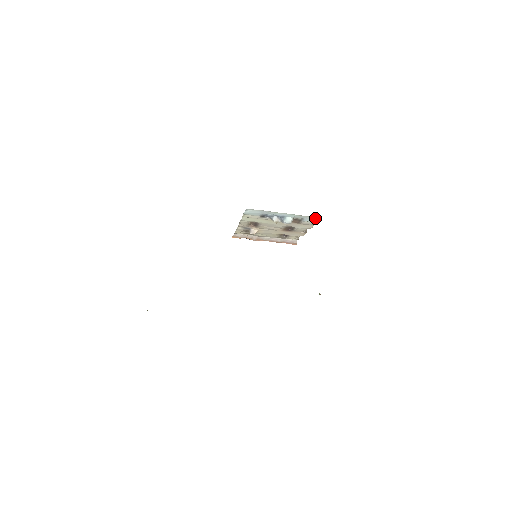
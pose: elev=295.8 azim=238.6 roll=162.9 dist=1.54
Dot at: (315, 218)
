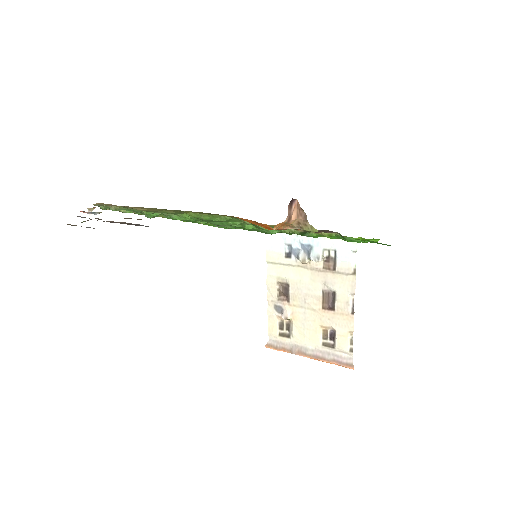
Dot at: (349, 245)
